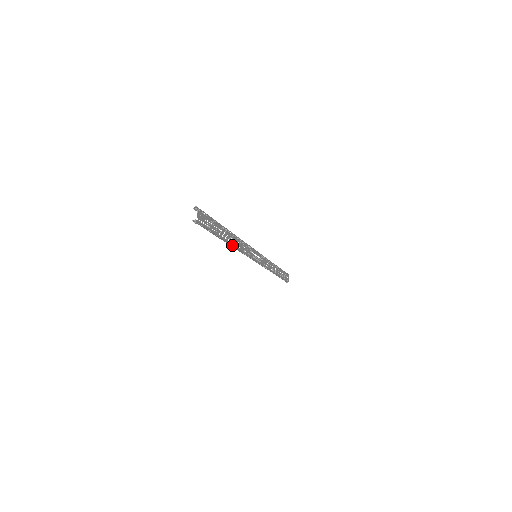
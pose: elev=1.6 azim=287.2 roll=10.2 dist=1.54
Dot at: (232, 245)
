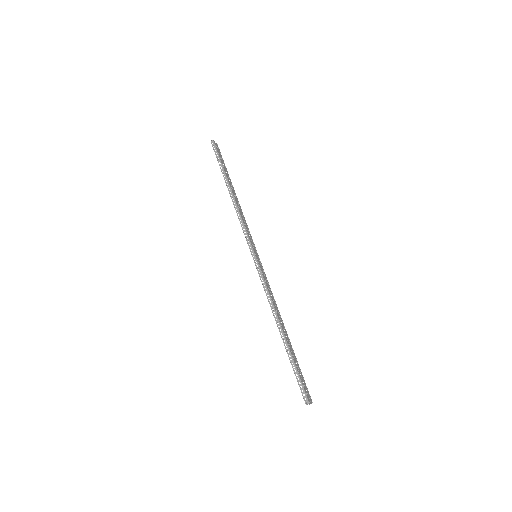
Dot at: (233, 197)
